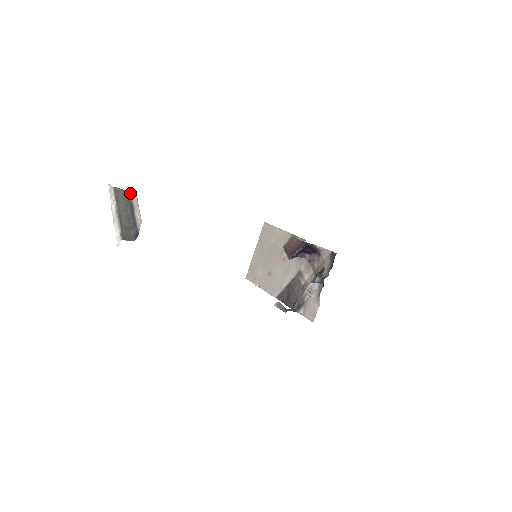
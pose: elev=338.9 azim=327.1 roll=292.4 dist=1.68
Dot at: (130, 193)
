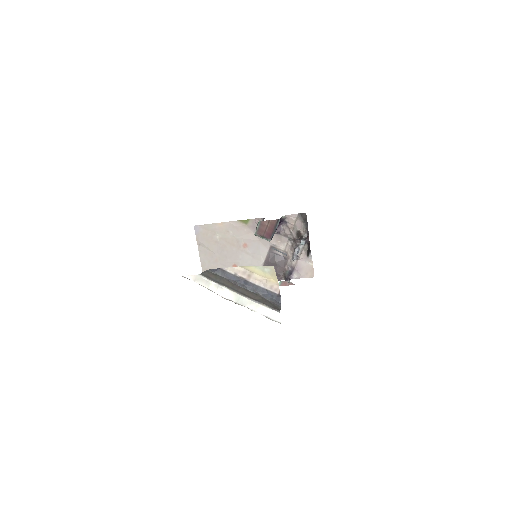
Dot at: (220, 269)
